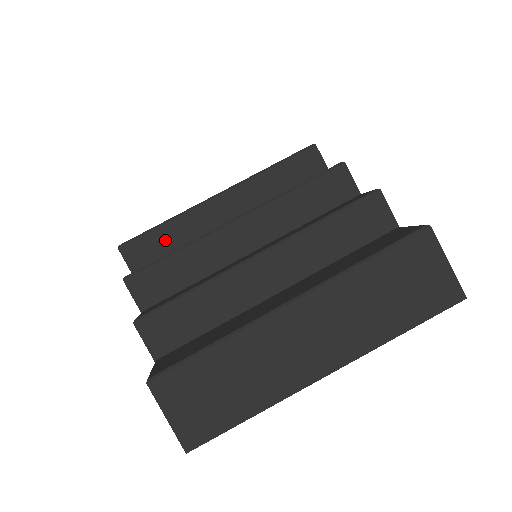
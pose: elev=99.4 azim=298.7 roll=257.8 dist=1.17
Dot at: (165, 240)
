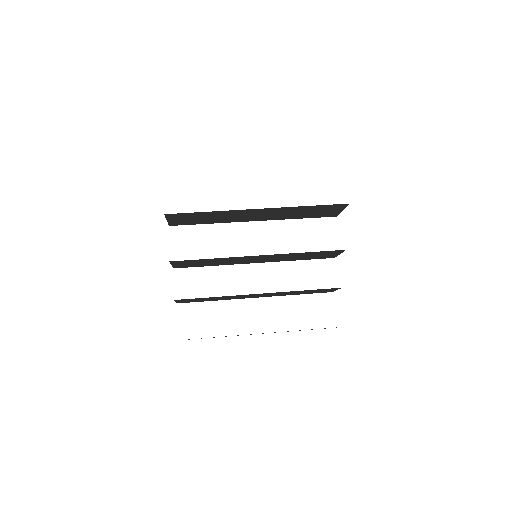
Dot at: occluded
